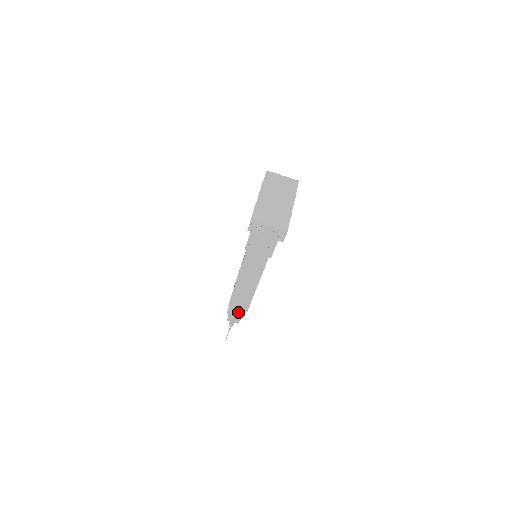
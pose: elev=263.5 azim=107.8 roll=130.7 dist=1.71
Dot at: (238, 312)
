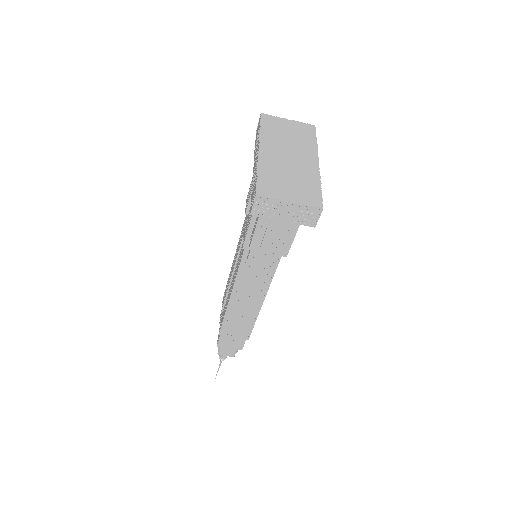
Dot at: (234, 342)
